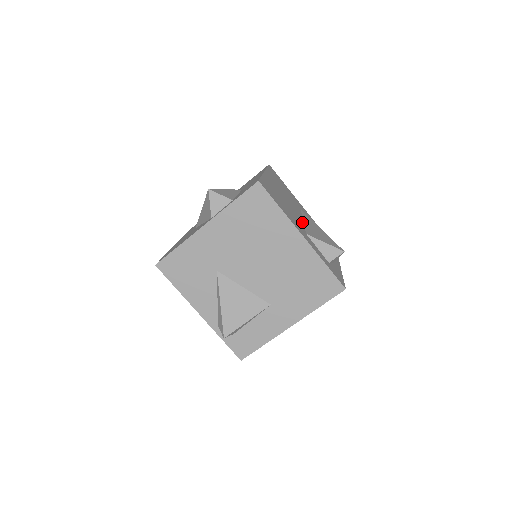
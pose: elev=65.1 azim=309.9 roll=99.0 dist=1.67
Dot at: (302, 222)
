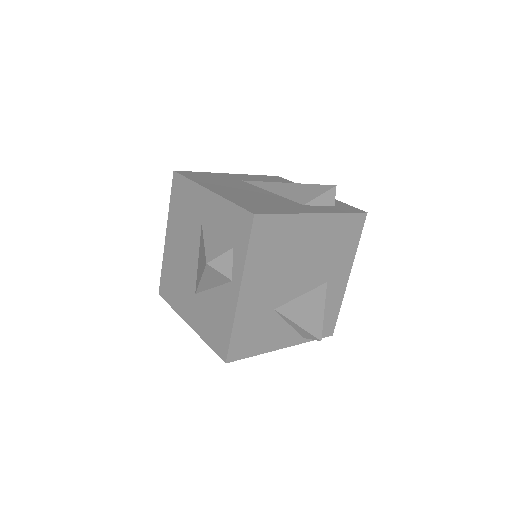
Dot at: (278, 196)
